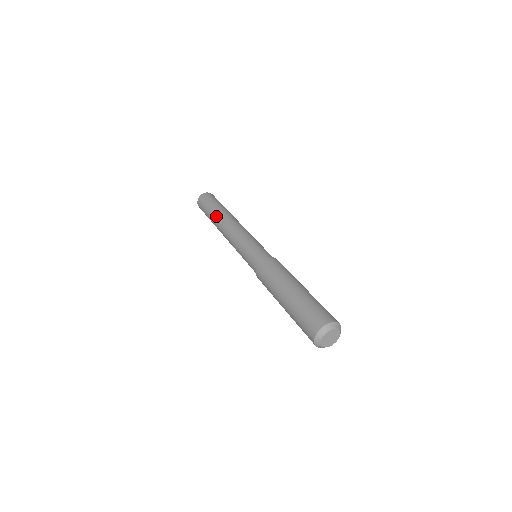
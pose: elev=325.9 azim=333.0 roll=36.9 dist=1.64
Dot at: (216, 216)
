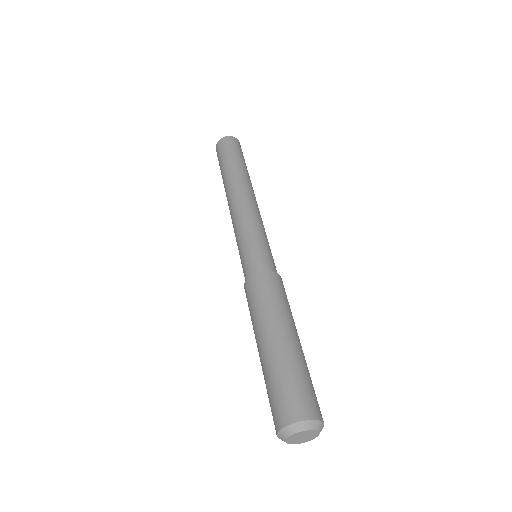
Dot at: (234, 173)
